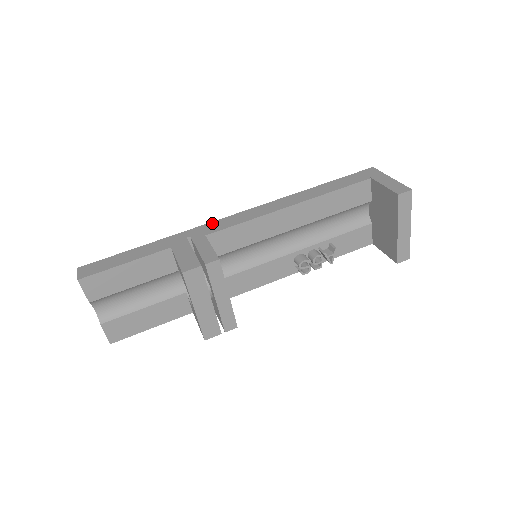
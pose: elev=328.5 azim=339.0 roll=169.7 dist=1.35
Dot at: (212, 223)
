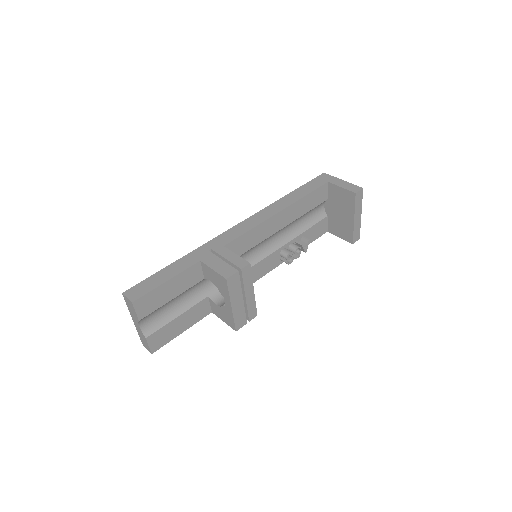
Dot at: (222, 235)
